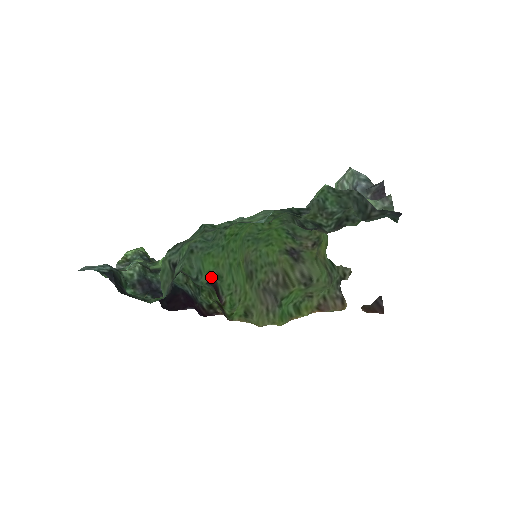
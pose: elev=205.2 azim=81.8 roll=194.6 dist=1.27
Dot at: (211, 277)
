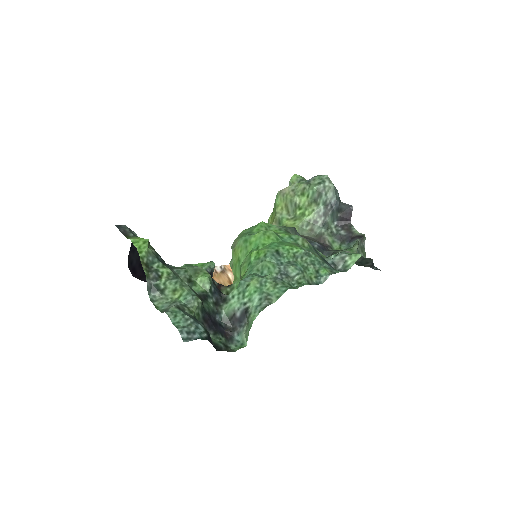
Dot at: (231, 285)
